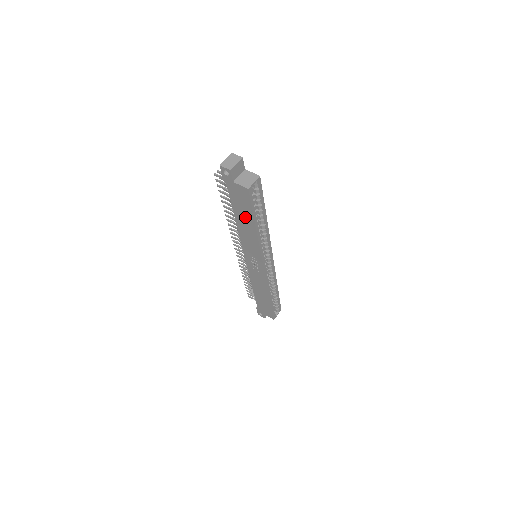
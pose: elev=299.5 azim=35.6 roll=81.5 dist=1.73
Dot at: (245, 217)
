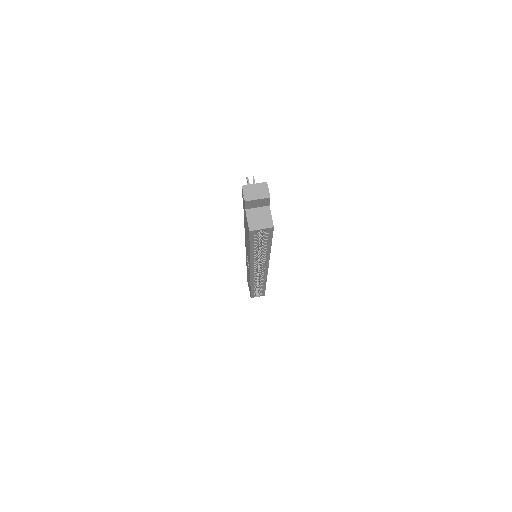
Dot at: (247, 236)
